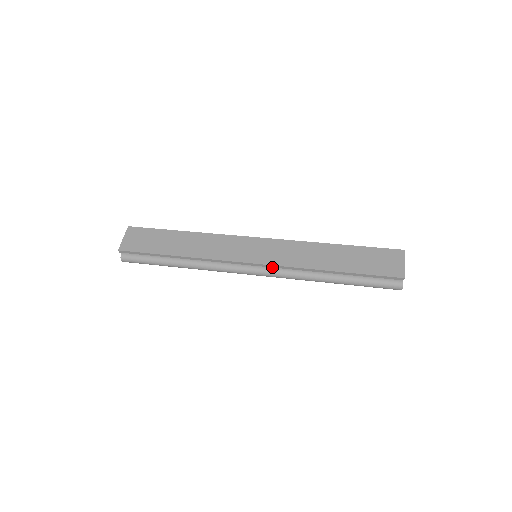
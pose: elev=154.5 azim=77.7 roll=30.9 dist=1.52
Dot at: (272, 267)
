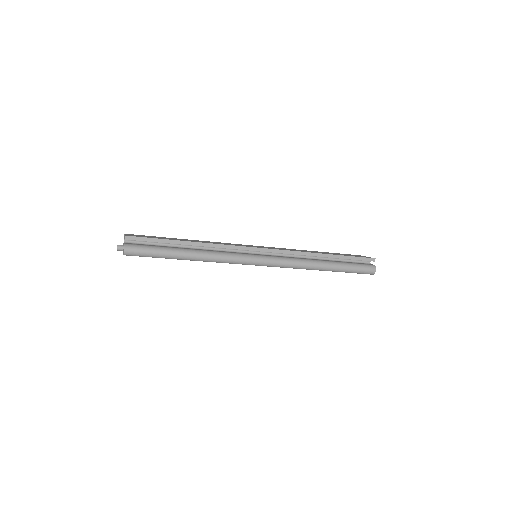
Dot at: occluded
